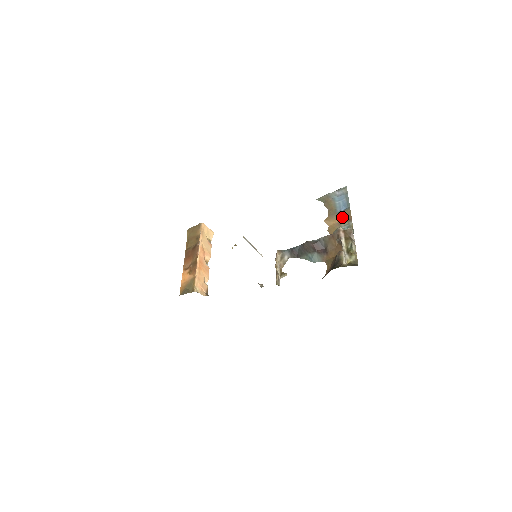
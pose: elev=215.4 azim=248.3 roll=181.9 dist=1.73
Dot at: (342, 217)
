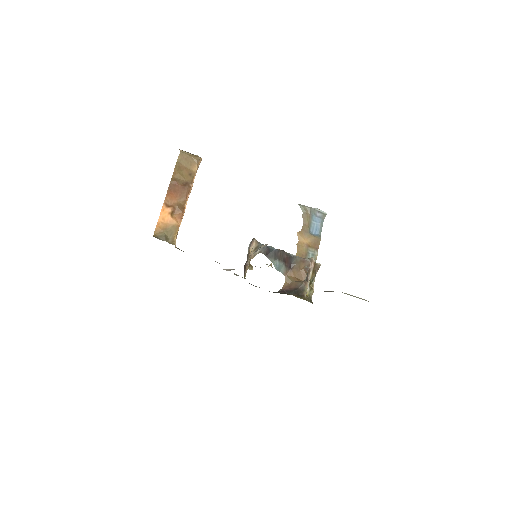
Dot at: (312, 241)
